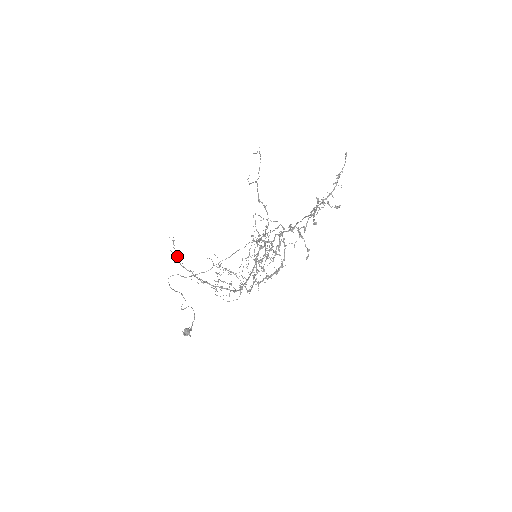
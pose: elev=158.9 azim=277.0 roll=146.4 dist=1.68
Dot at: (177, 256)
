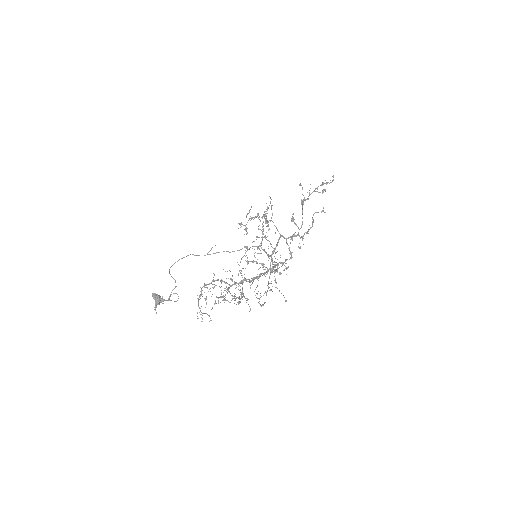
Dot at: (202, 313)
